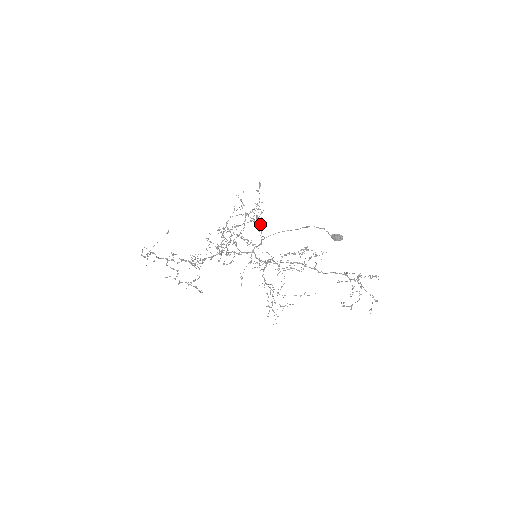
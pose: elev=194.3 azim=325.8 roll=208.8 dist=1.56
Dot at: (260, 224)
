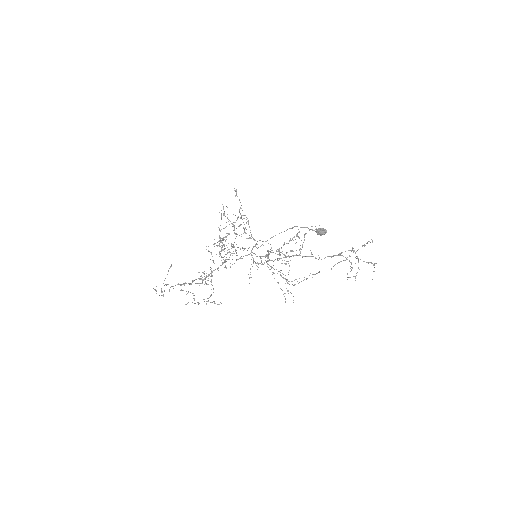
Dot at: (249, 227)
